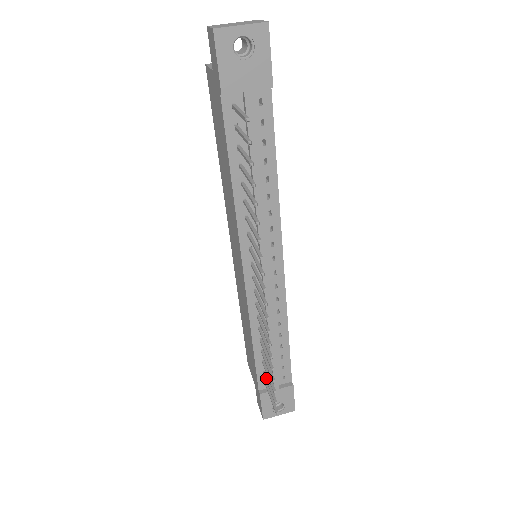
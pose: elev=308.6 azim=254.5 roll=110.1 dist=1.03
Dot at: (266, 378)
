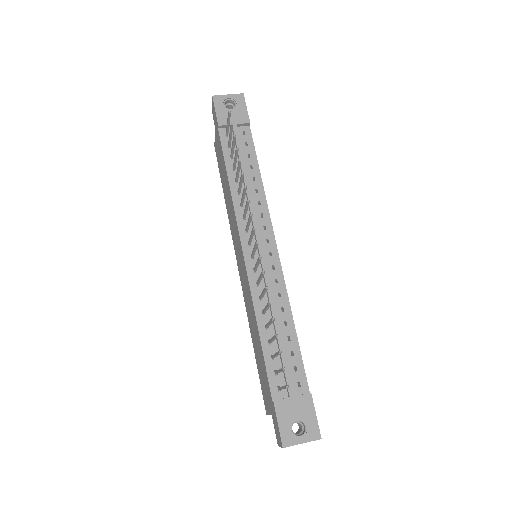
Dot at: occluded
